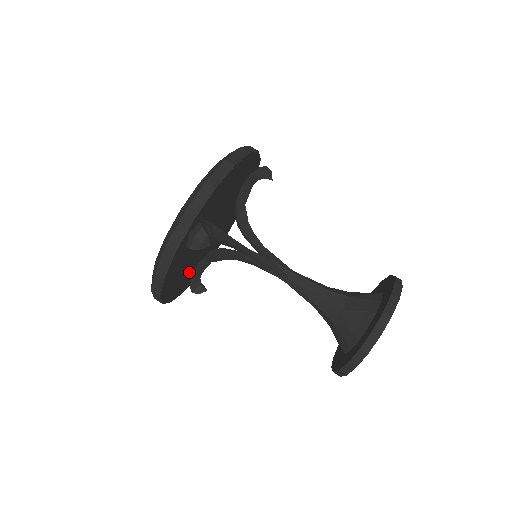
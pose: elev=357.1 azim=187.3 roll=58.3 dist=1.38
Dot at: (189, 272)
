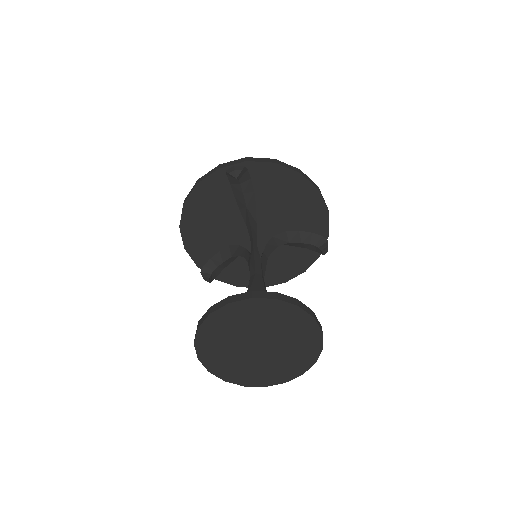
Dot at: (214, 244)
